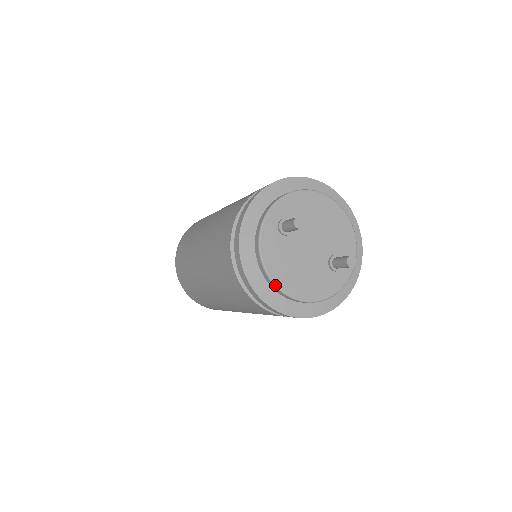
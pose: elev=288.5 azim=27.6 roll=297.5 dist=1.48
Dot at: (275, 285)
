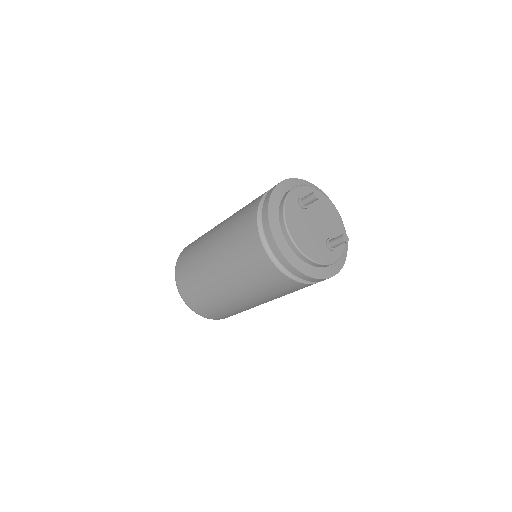
Dot at: (289, 234)
